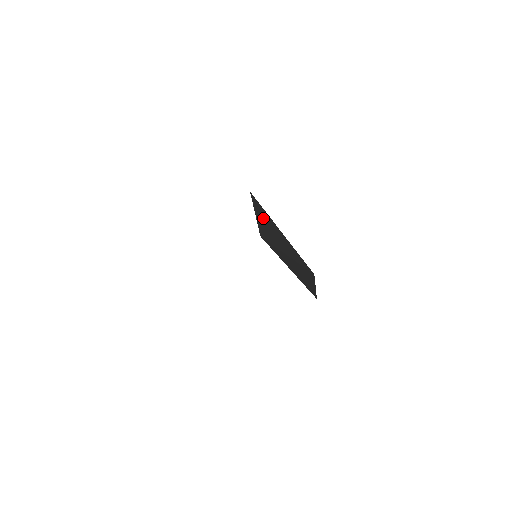
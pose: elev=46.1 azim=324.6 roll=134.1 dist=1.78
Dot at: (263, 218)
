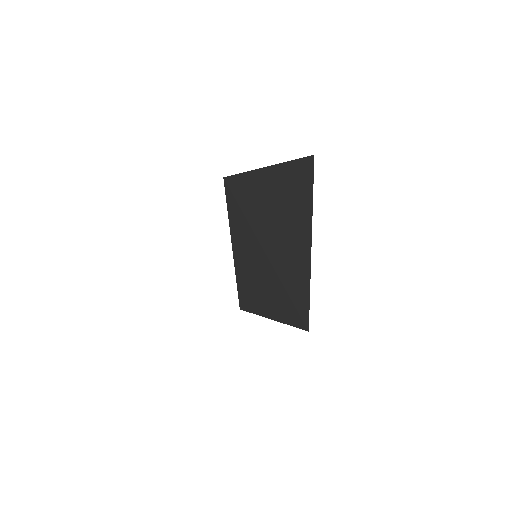
Dot at: (284, 192)
